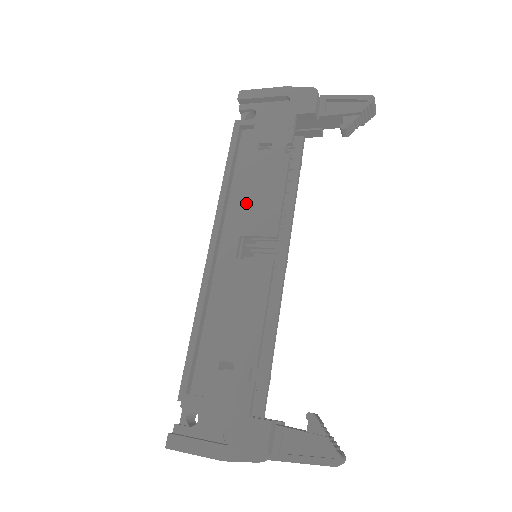
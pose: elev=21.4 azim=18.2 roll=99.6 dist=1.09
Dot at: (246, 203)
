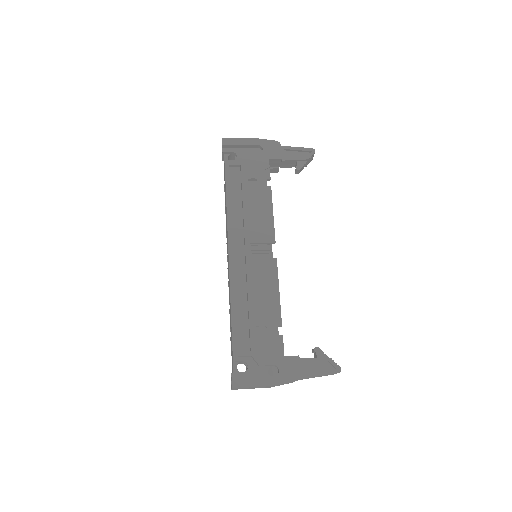
Dot at: (248, 220)
